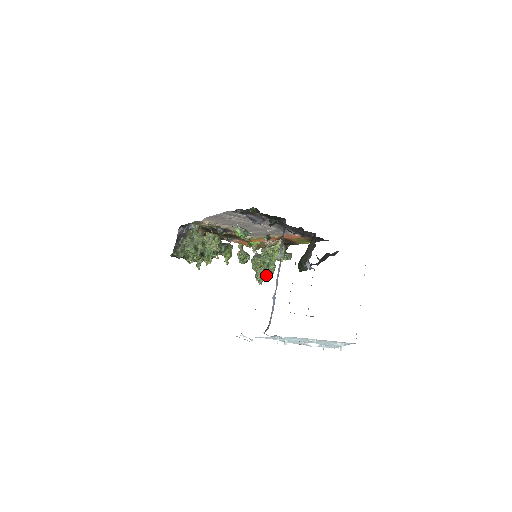
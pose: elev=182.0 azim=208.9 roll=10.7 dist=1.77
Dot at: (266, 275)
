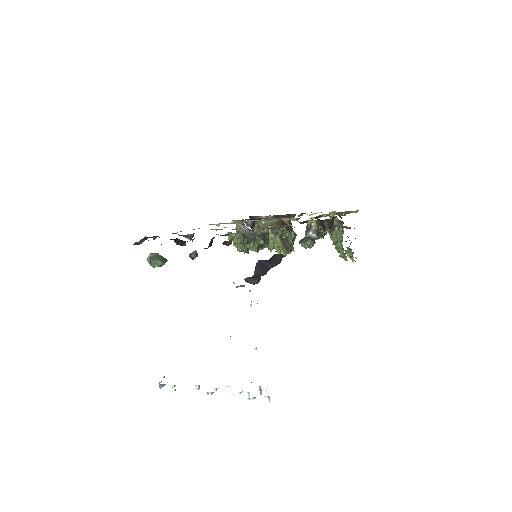
Dot at: (339, 255)
